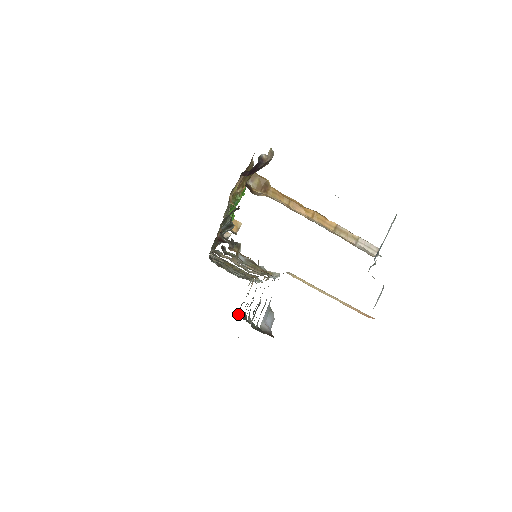
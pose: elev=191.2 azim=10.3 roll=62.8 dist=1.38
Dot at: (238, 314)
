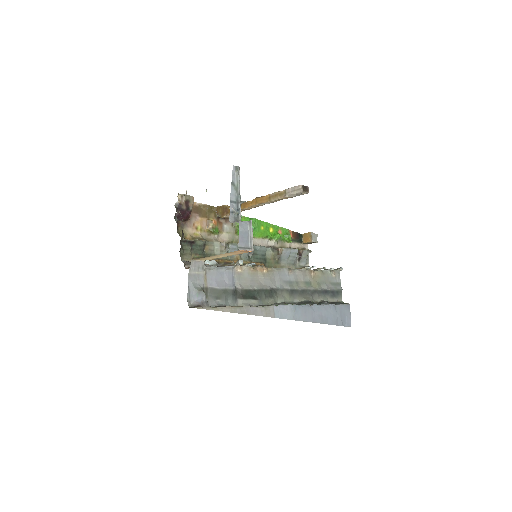
Dot at: occluded
